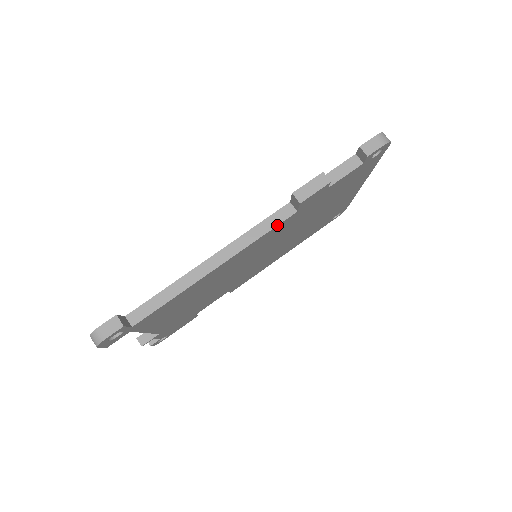
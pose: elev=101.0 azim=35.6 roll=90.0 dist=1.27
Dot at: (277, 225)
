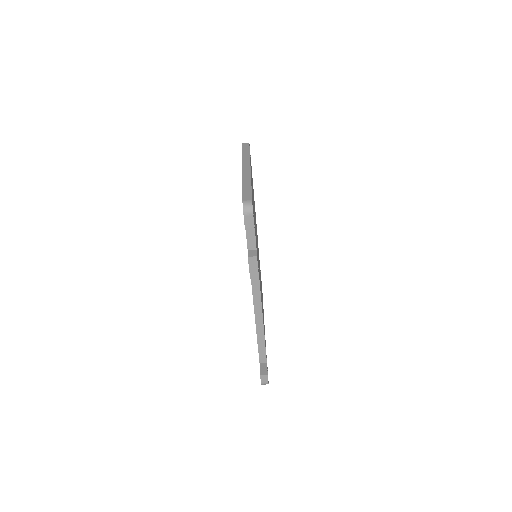
Dot at: (259, 281)
